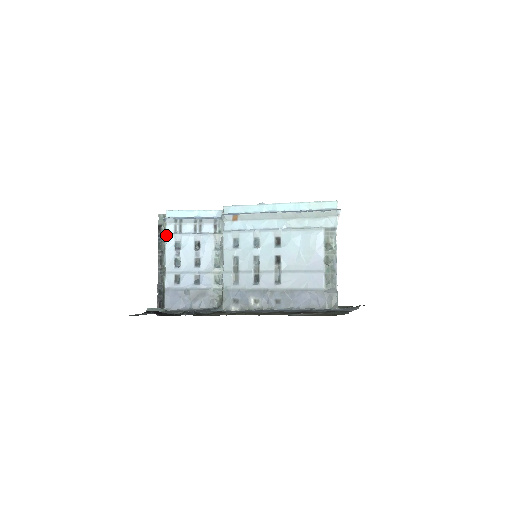
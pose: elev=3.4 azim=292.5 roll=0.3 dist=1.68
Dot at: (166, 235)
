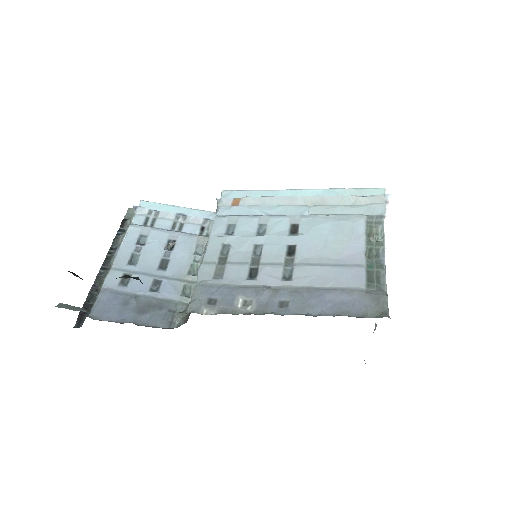
Dot at: (130, 225)
